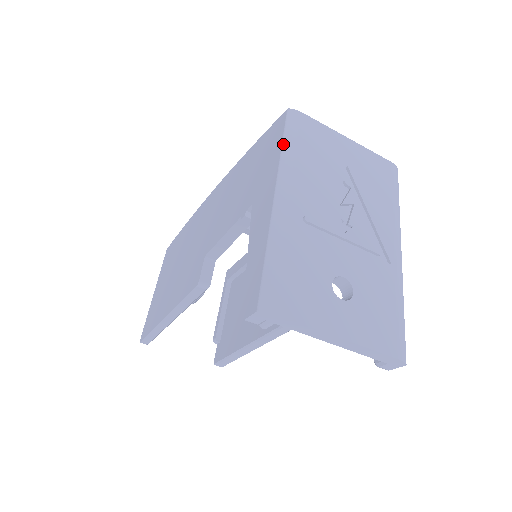
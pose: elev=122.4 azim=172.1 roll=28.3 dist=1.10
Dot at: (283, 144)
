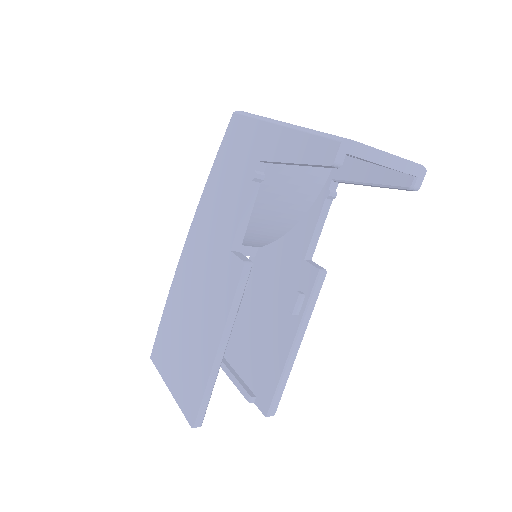
Dot at: (253, 117)
